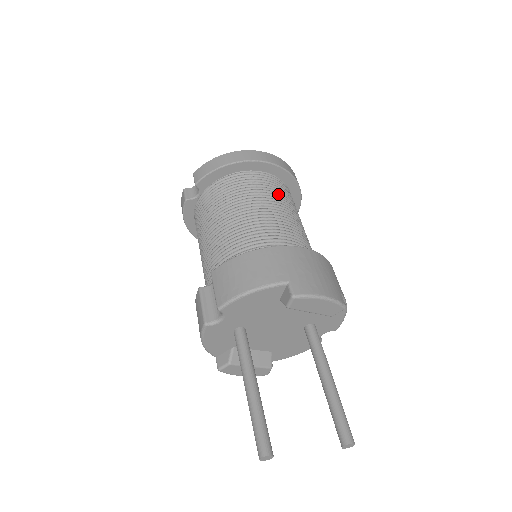
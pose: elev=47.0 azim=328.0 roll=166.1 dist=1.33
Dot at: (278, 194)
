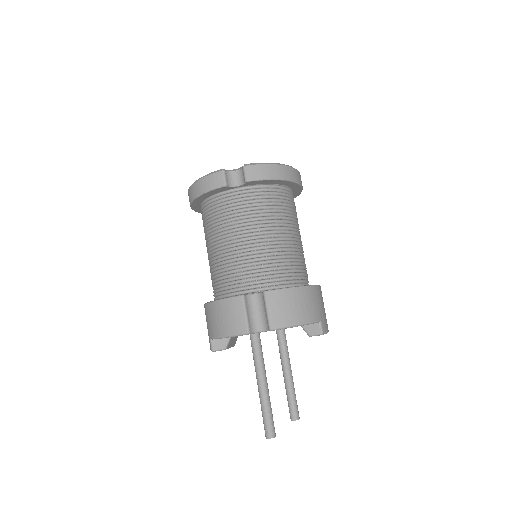
Dot at: occluded
